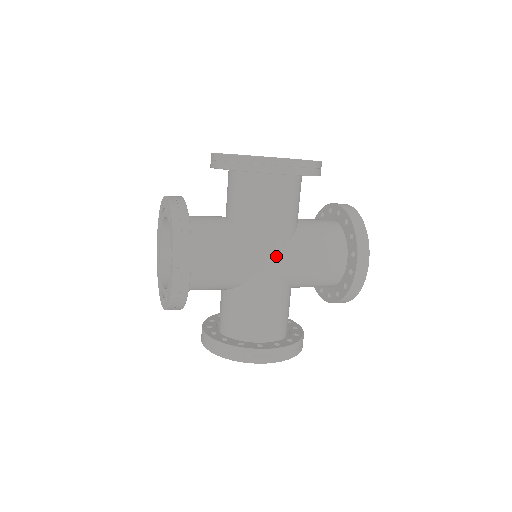
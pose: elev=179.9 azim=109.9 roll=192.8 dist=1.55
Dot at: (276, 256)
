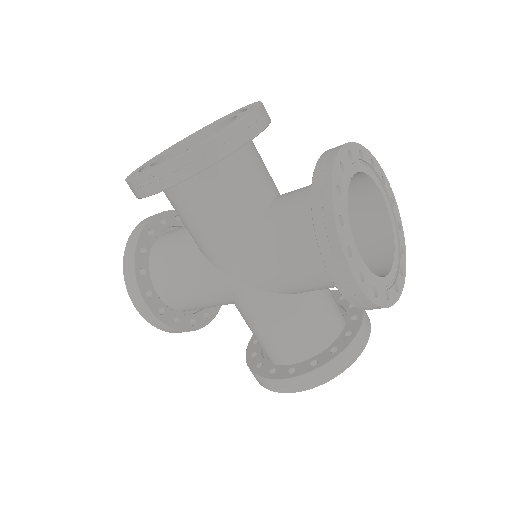
Dot at: (237, 273)
